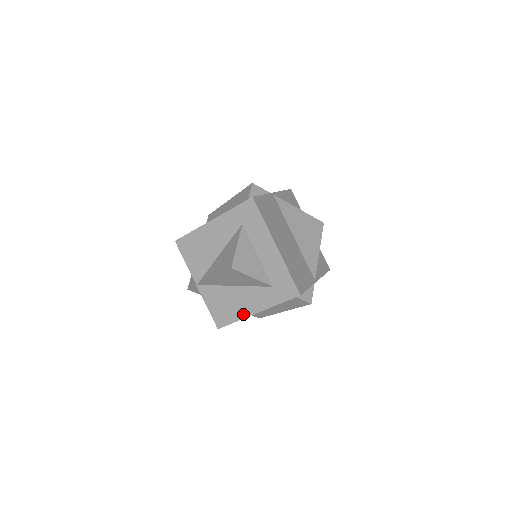
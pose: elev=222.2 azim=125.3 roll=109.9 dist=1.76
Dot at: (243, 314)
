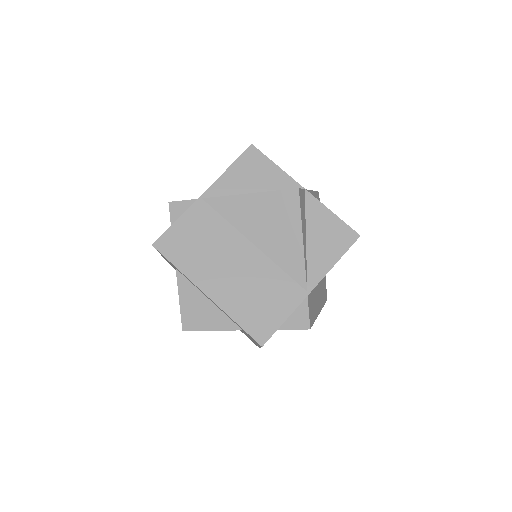
Dot at: (256, 344)
